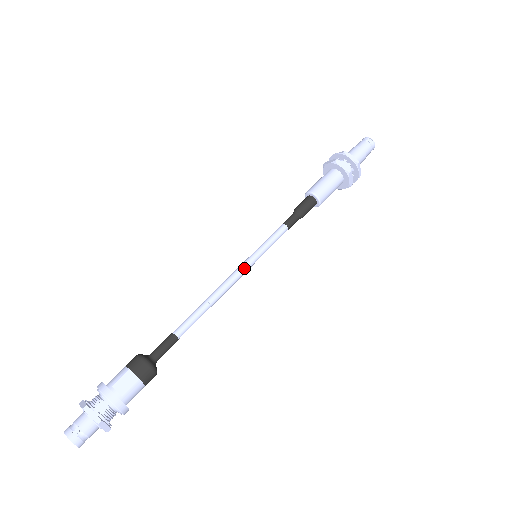
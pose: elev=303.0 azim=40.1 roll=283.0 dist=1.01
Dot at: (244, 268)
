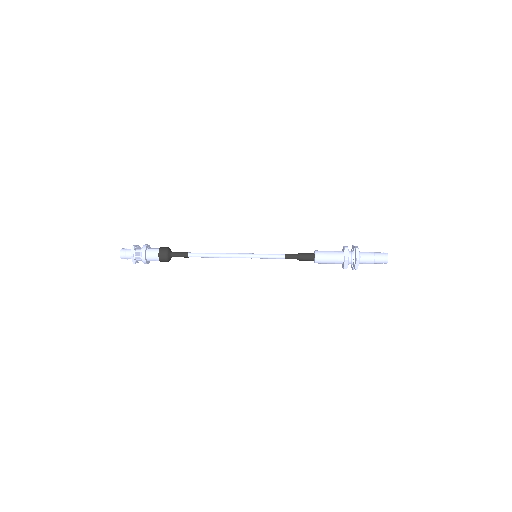
Dot at: (244, 253)
